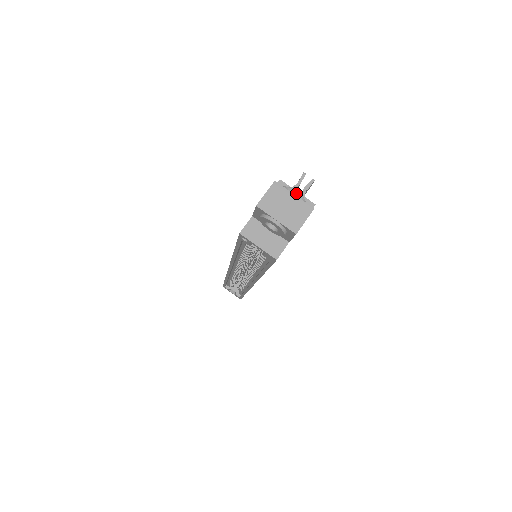
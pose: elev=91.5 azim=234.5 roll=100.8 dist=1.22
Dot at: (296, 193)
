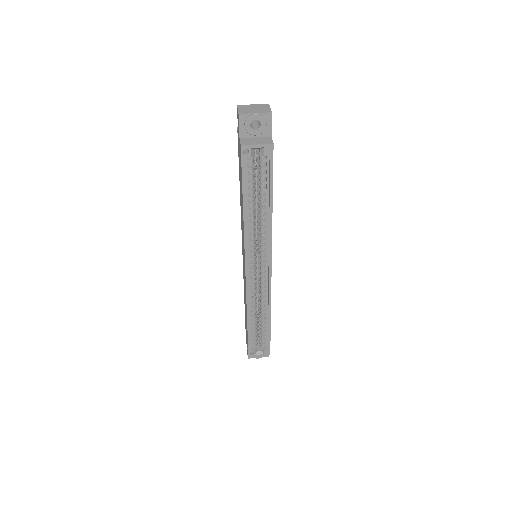
Dot at: (253, 104)
